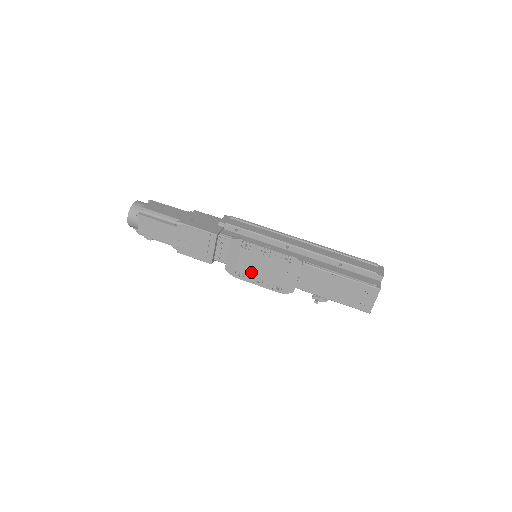
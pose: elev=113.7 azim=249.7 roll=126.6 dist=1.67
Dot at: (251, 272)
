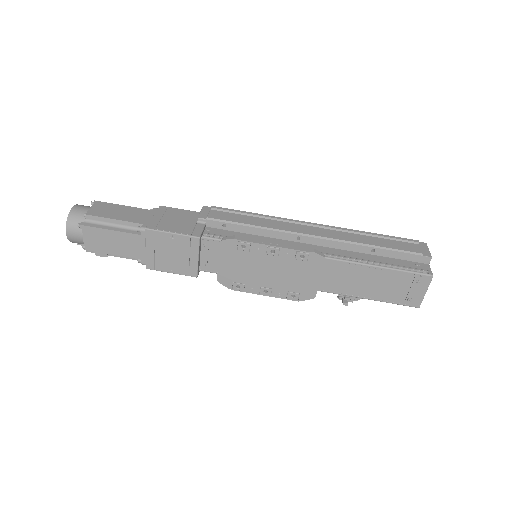
Dot at: (254, 280)
